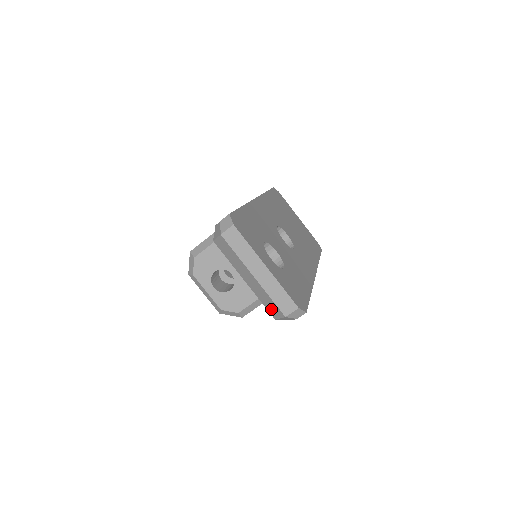
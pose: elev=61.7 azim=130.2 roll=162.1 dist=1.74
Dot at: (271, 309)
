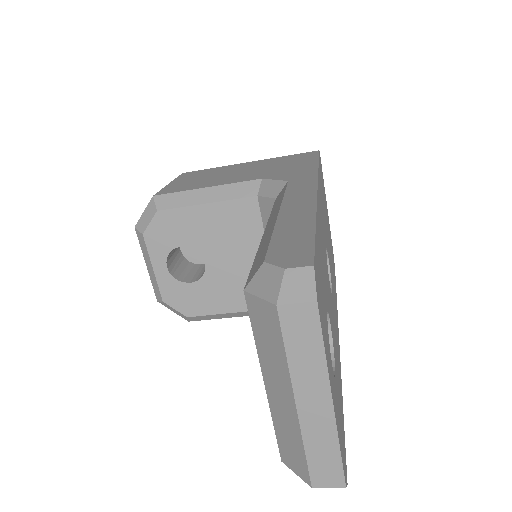
Dot at: (288, 452)
